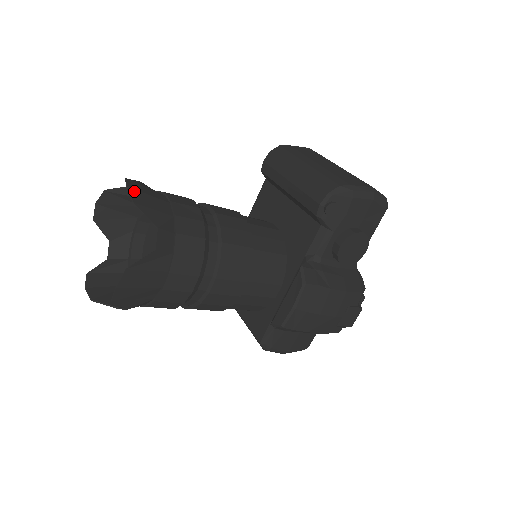
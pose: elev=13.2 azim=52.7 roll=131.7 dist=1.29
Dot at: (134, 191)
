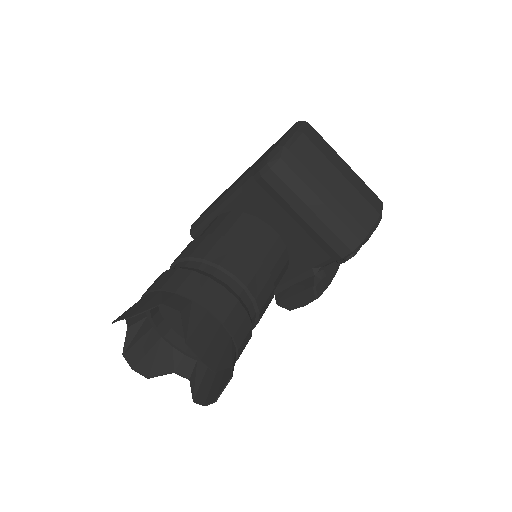
Dot at: (206, 357)
